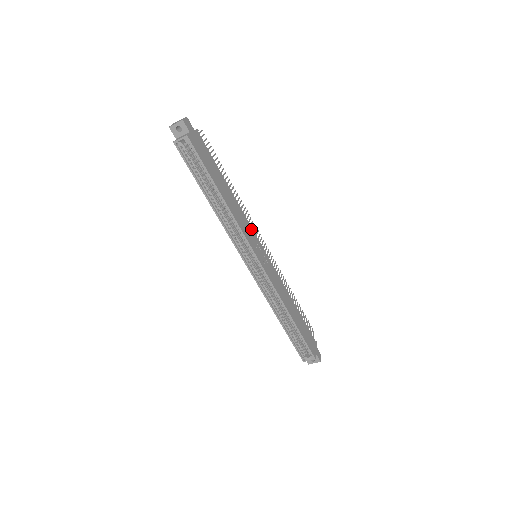
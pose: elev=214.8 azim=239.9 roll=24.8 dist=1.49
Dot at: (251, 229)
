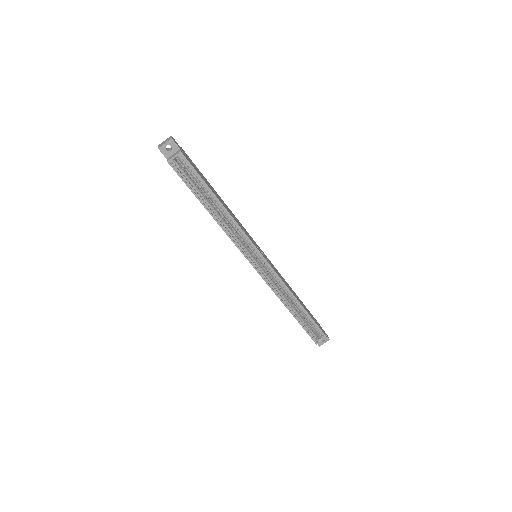
Dot at: (246, 231)
